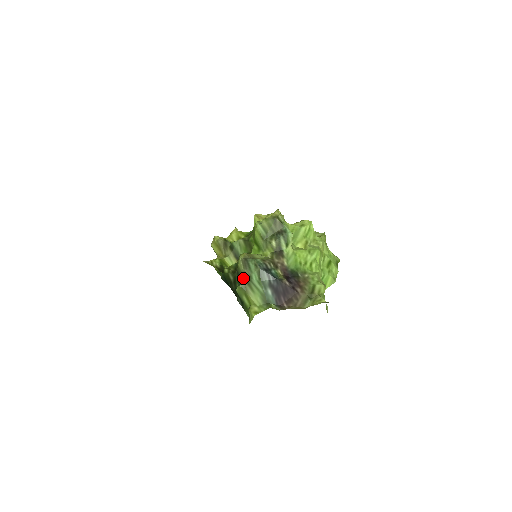
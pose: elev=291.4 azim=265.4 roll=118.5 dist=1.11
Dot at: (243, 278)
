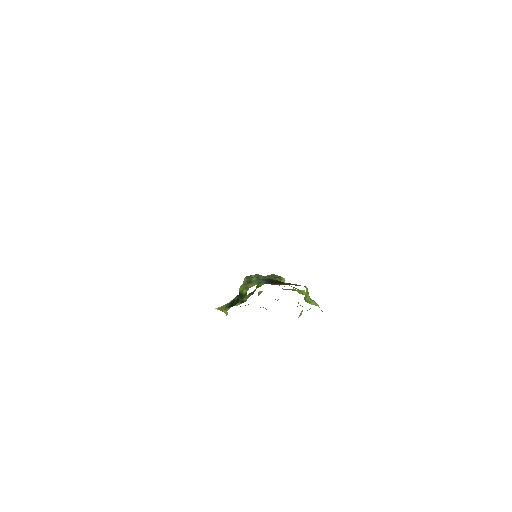
Dot at: occluded
